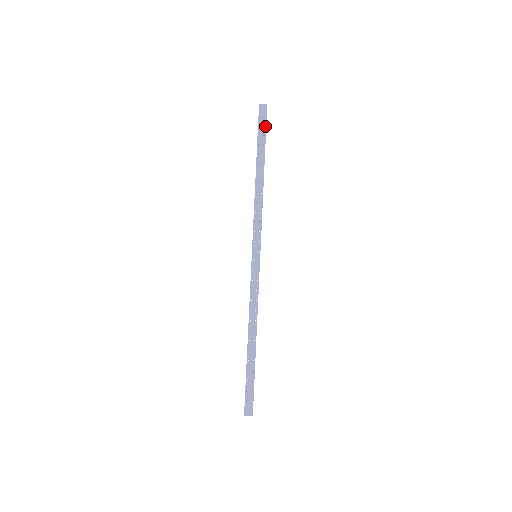
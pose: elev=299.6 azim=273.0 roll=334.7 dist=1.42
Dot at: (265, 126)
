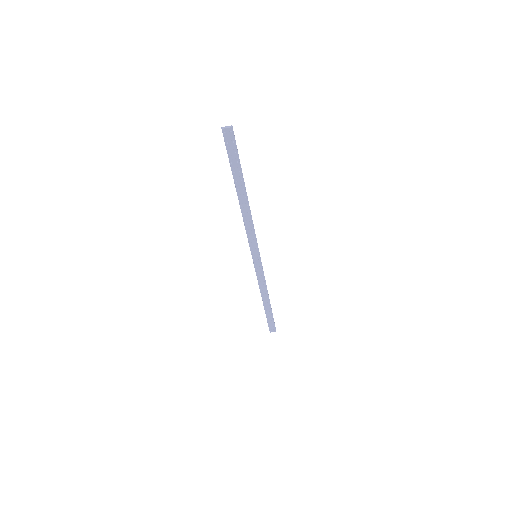
Dot at: (236, 152)
